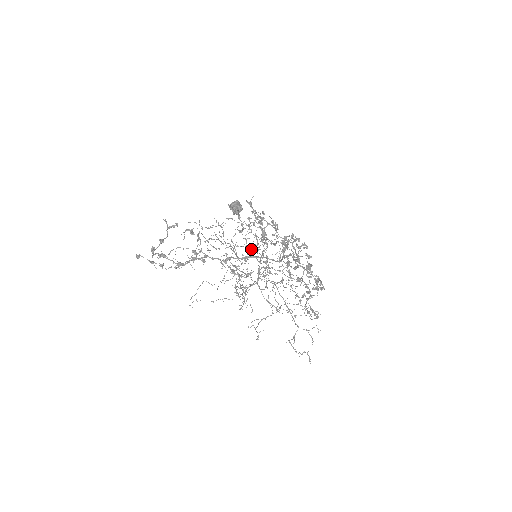
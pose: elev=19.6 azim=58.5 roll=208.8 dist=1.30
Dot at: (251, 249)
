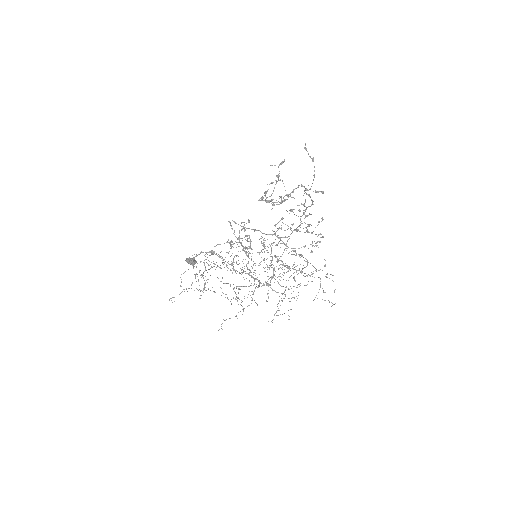
Dot at: occluded
